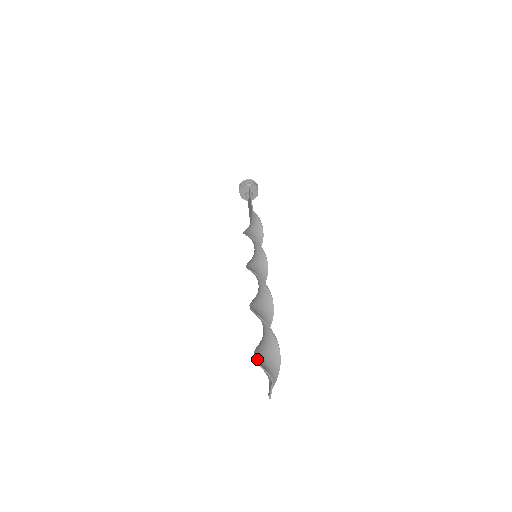
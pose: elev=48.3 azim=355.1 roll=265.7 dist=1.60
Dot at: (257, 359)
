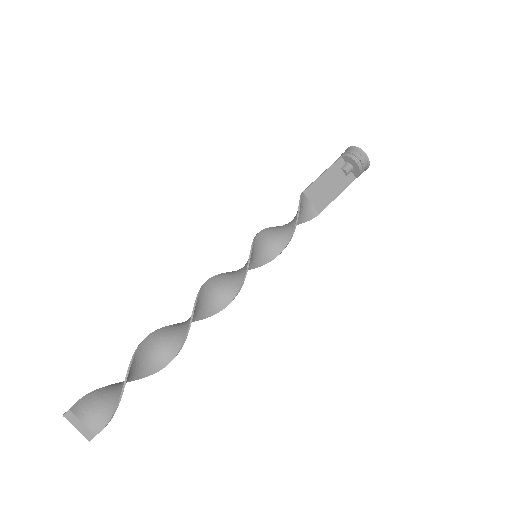
Dot at: (108, 386)
